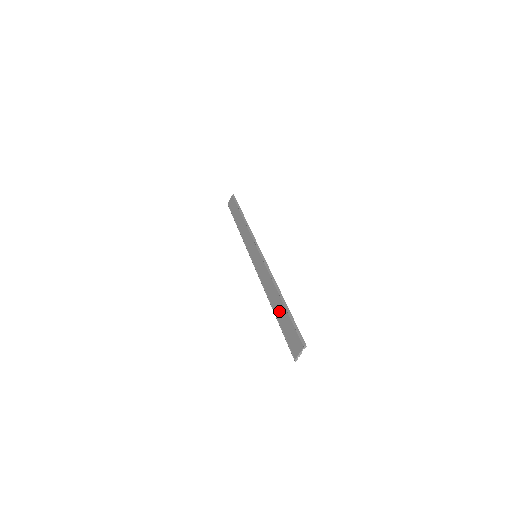
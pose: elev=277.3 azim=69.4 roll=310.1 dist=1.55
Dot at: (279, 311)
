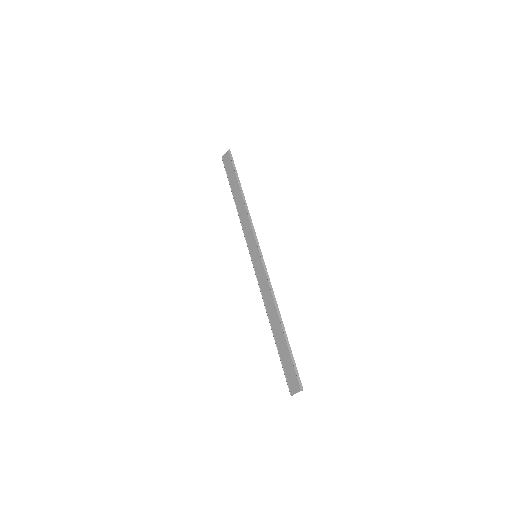
Dot at: (279, 338)
